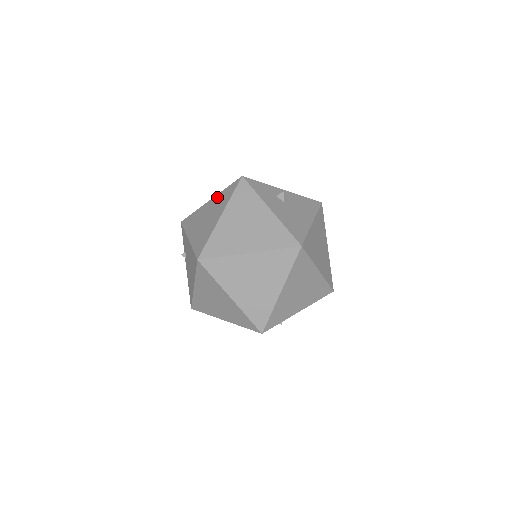
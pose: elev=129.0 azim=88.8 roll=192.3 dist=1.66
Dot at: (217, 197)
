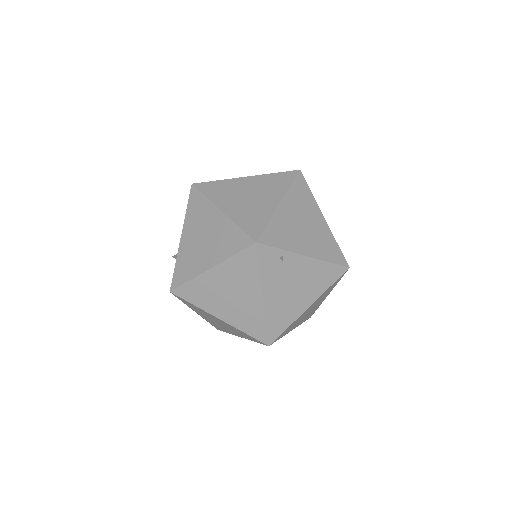
Dot at: occluded
